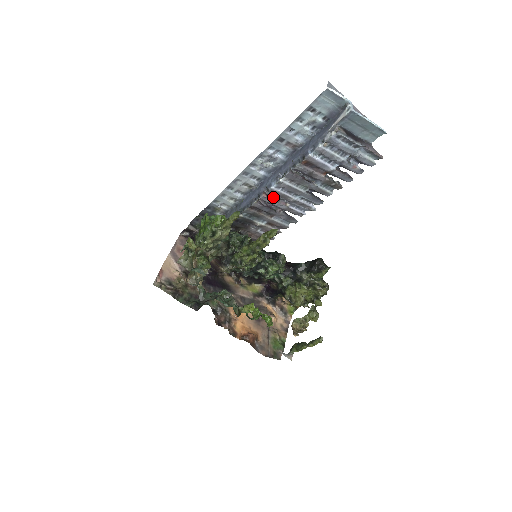
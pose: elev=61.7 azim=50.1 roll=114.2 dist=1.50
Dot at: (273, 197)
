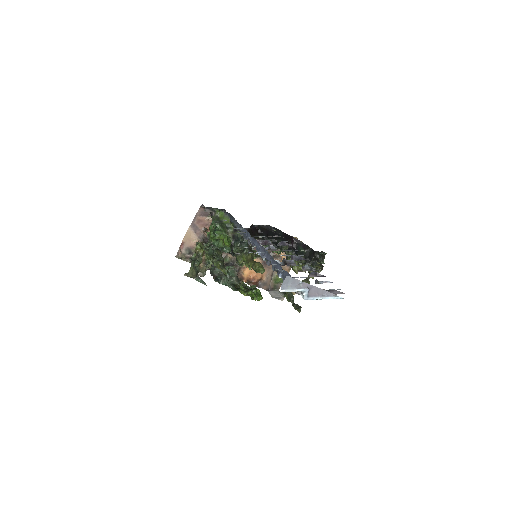
Dot at: occluded
